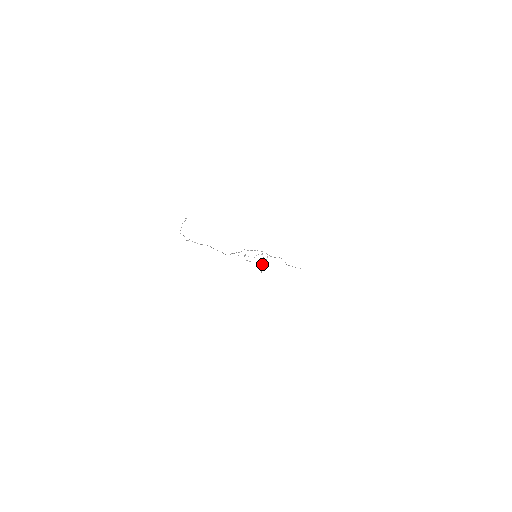
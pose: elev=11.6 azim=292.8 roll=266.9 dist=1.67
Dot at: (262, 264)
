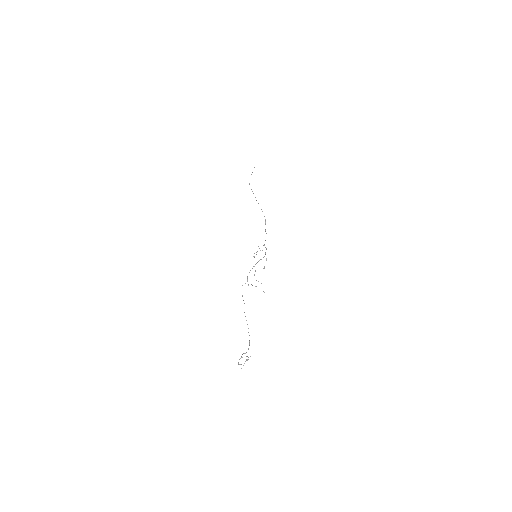
Dot at: occluded
